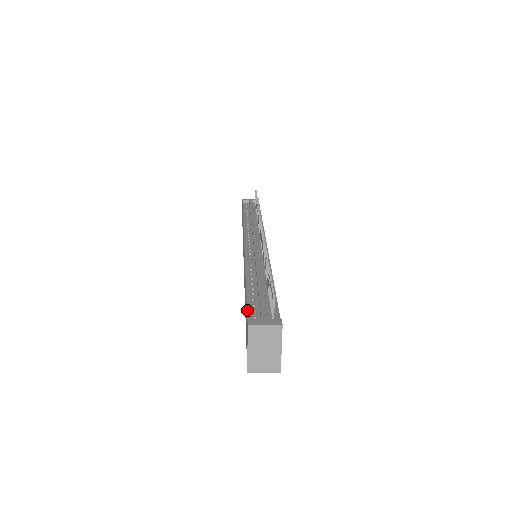
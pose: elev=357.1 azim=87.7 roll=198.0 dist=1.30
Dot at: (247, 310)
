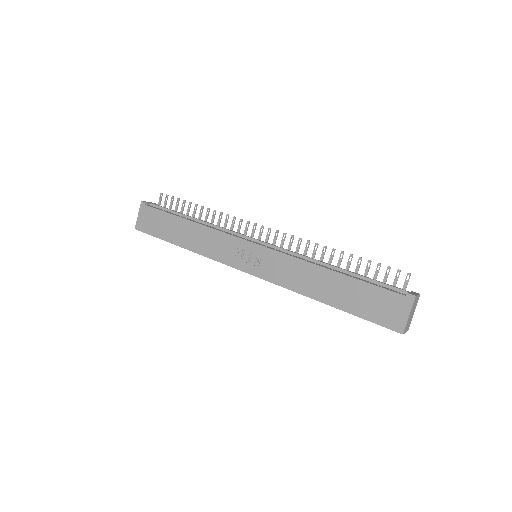
Dot at: (386, 289)
